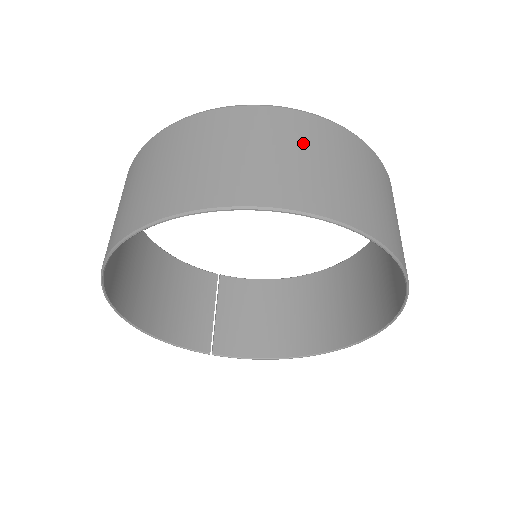
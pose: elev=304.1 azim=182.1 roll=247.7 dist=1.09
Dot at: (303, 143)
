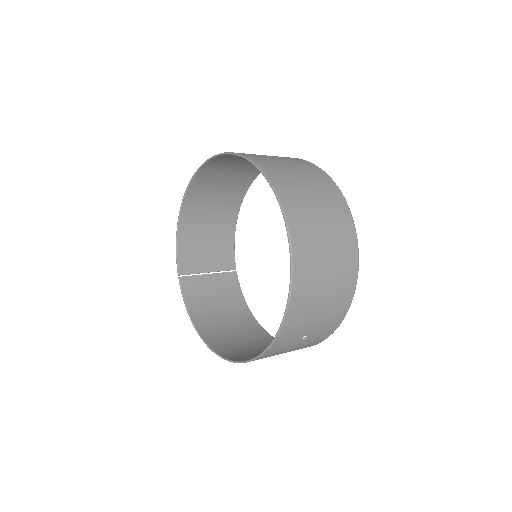
Dot at: (330, 217)
